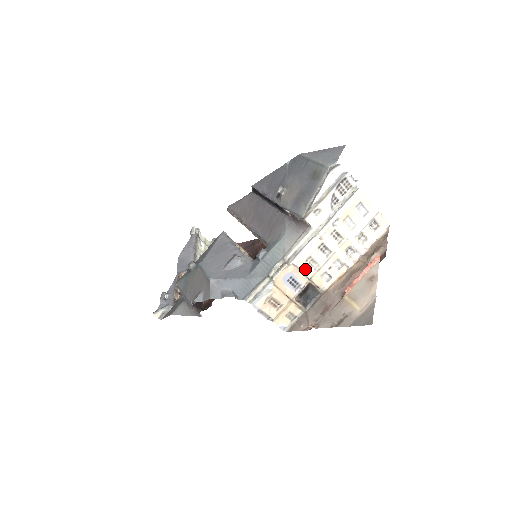
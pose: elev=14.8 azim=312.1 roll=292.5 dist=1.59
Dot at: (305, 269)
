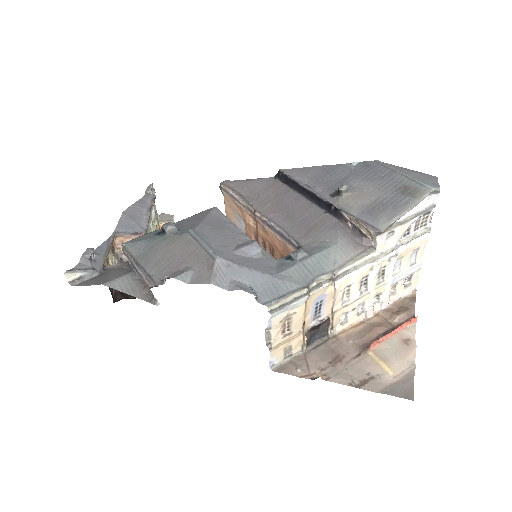
Dot at: (337, 298)
